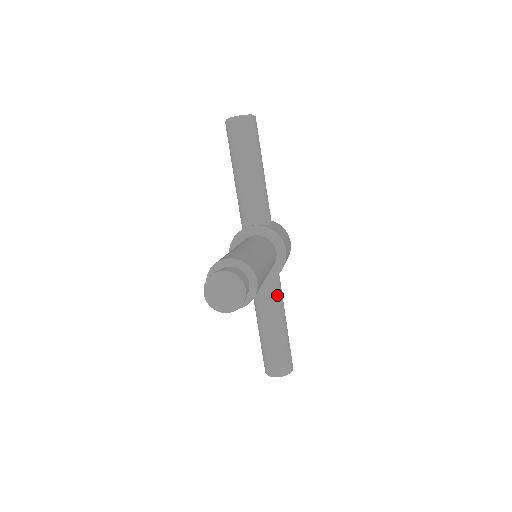
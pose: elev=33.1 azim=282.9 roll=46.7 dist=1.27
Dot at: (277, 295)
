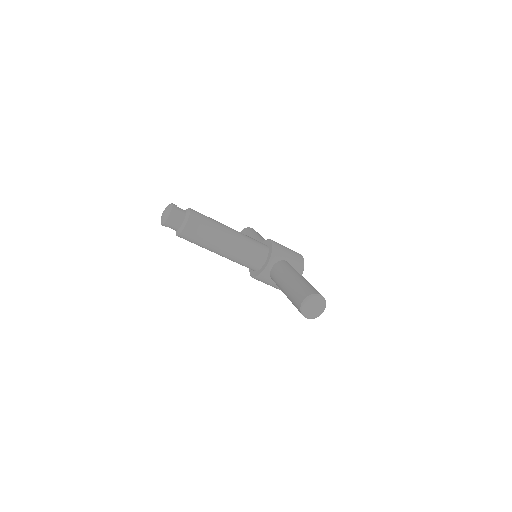
Dot at: (284, 267)
